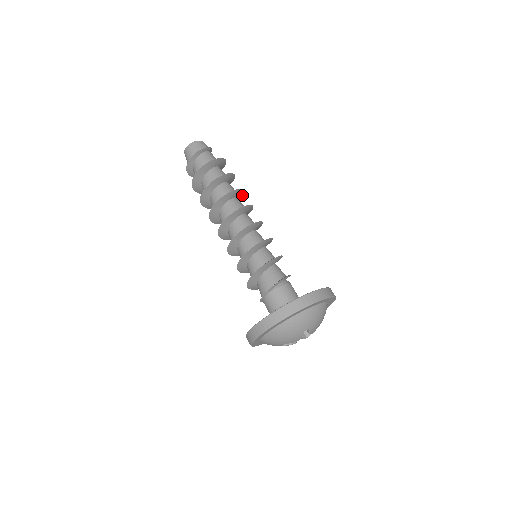
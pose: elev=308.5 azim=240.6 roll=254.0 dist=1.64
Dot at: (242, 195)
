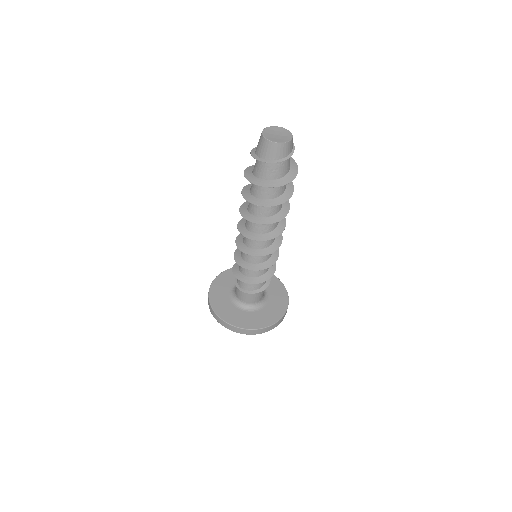
Dot at: (289, 203)
